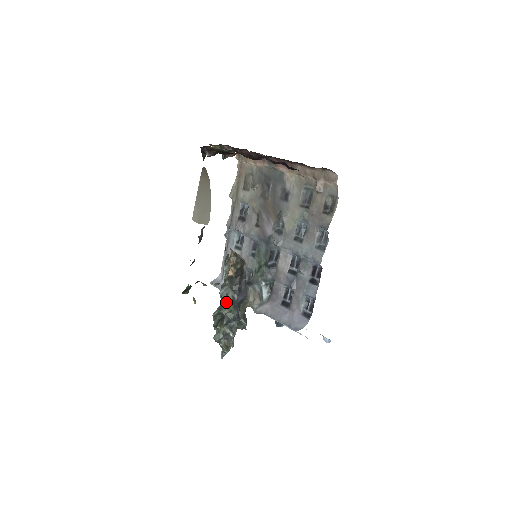
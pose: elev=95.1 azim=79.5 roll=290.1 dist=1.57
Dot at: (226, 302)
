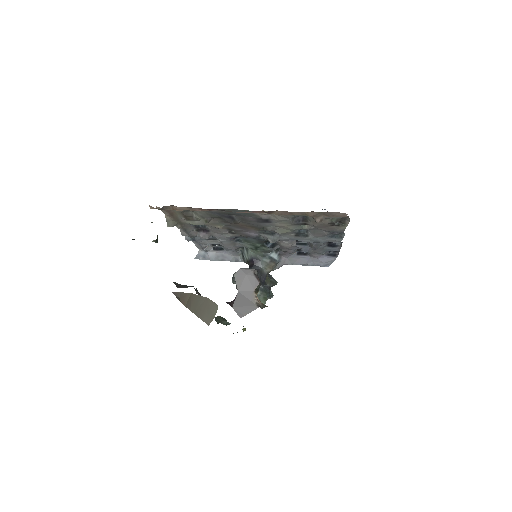
Dot at: (258, 297)
